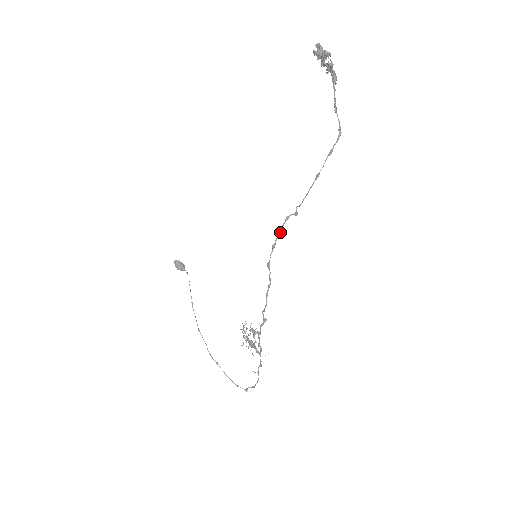
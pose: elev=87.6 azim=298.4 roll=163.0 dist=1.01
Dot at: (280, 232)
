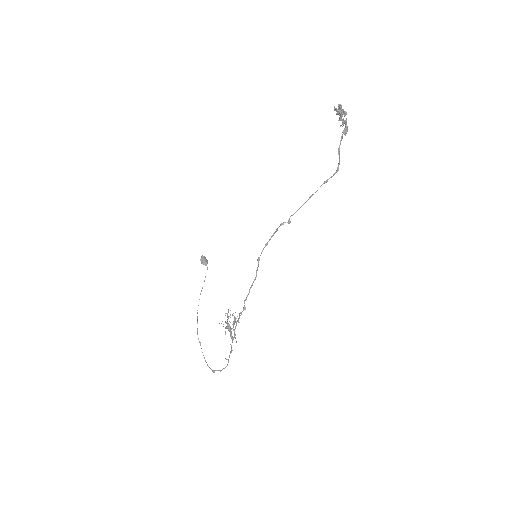
Dot at: occluded
